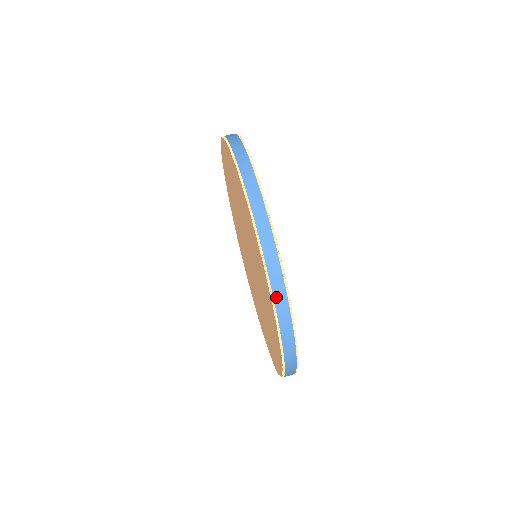
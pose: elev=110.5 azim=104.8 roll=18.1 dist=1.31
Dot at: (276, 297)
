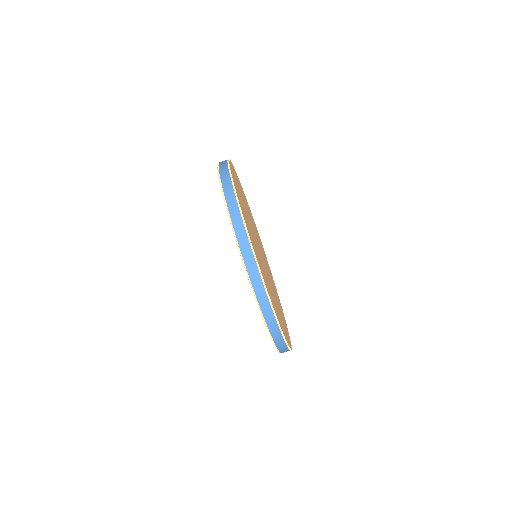
Dot at: (274, 336)
